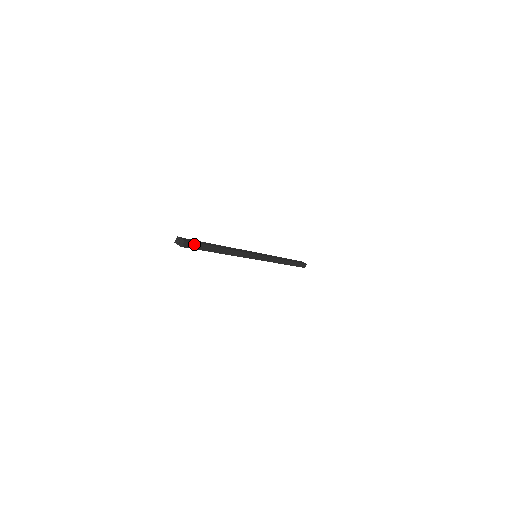
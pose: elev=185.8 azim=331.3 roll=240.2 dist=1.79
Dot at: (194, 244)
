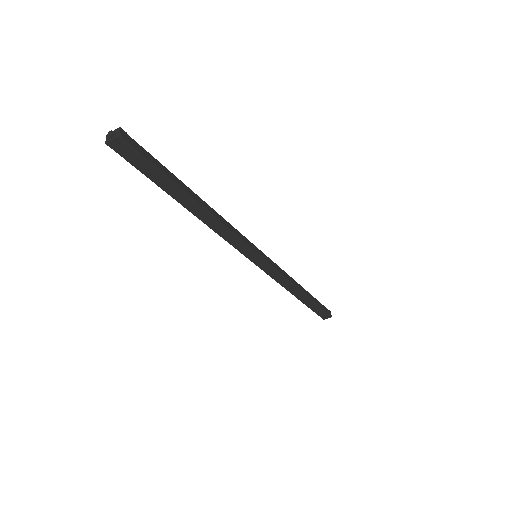
Dot at: (142, 149)
